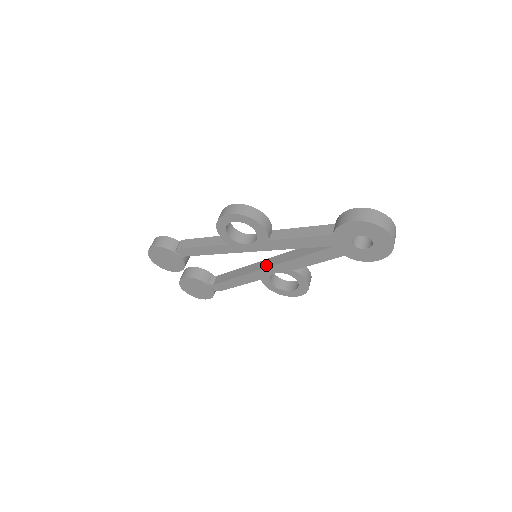
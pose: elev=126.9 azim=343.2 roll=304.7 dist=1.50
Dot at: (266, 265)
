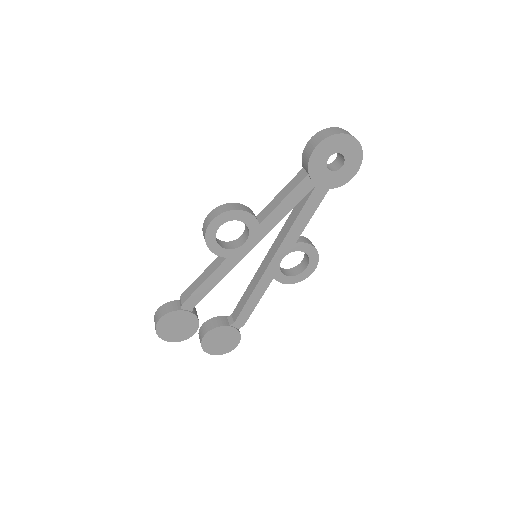
Dot at: (270, 258)
